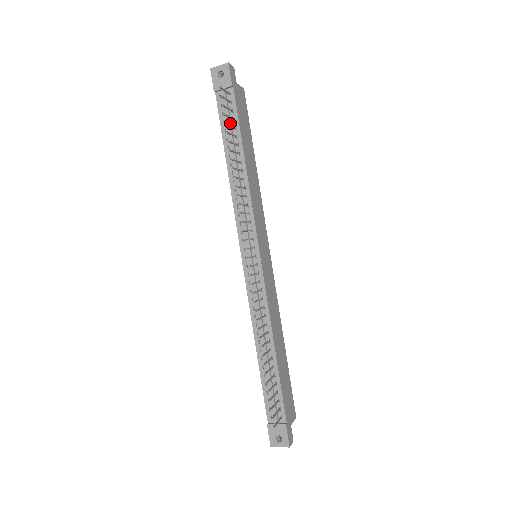
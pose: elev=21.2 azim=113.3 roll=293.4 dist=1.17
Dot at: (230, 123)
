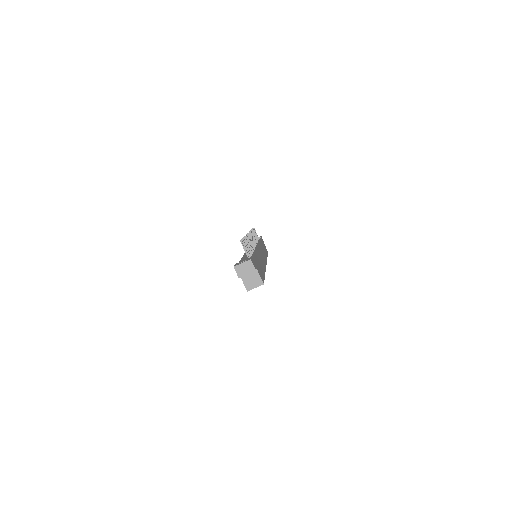
Dot at: occluded
